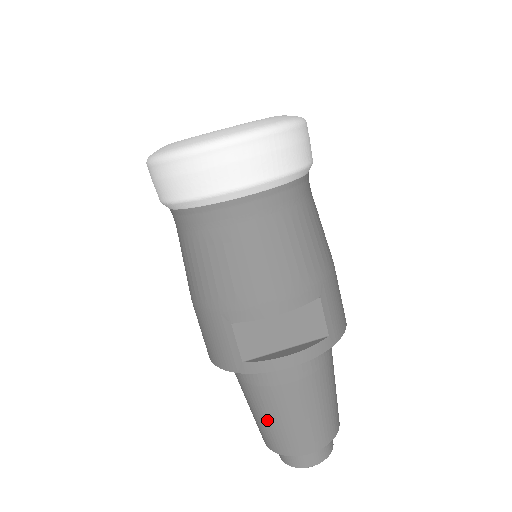
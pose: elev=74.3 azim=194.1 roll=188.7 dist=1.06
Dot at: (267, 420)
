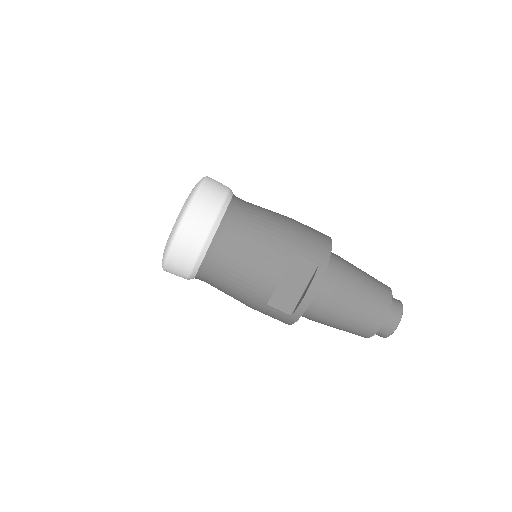
Dot at: (343, 327)
